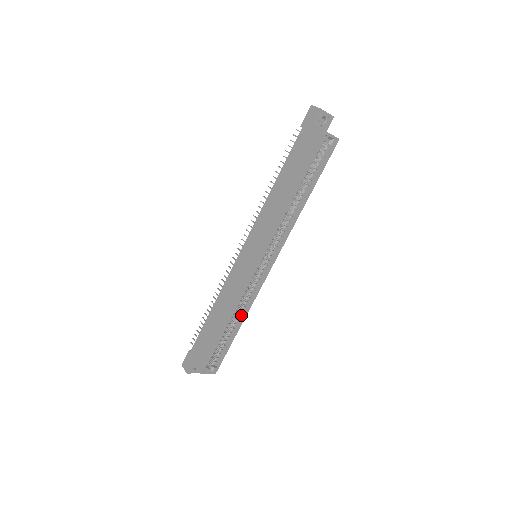
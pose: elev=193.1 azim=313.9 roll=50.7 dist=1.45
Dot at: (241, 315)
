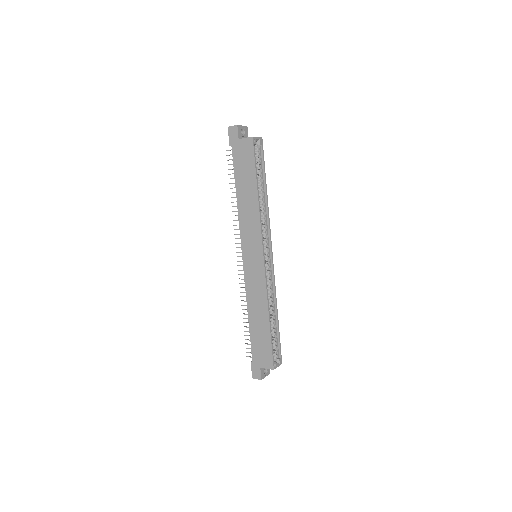
Dot at: (273, 306)
